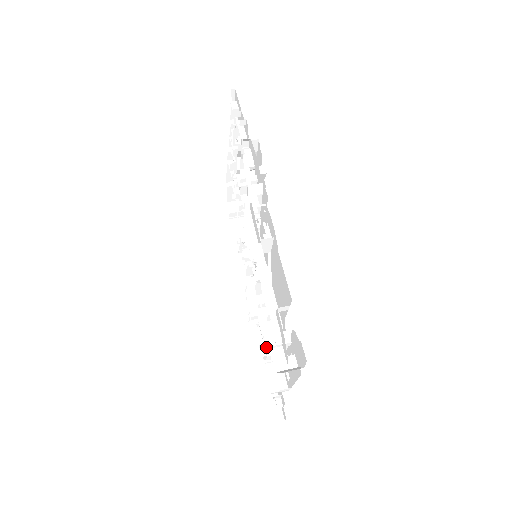
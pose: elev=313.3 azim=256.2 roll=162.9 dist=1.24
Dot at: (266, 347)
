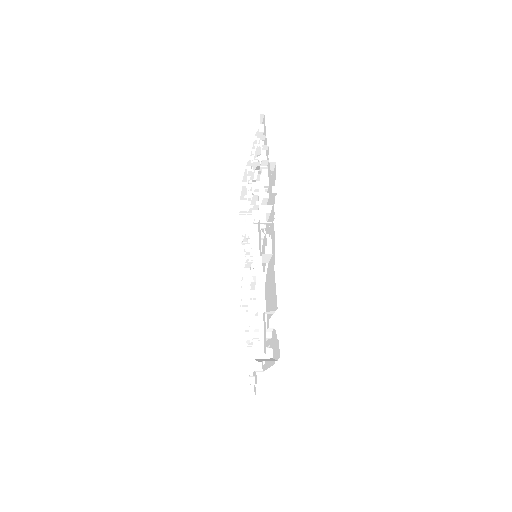
Dot at: (250, 334)
